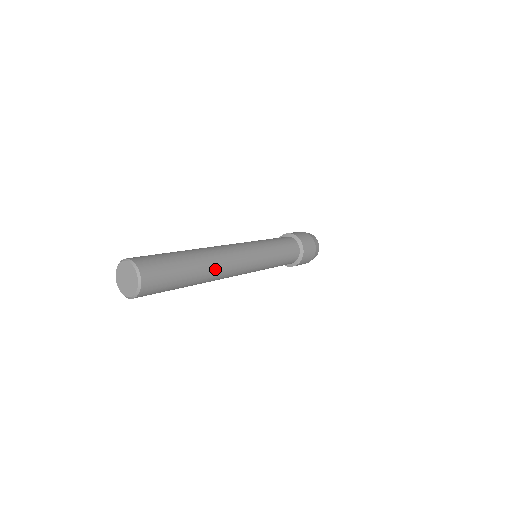
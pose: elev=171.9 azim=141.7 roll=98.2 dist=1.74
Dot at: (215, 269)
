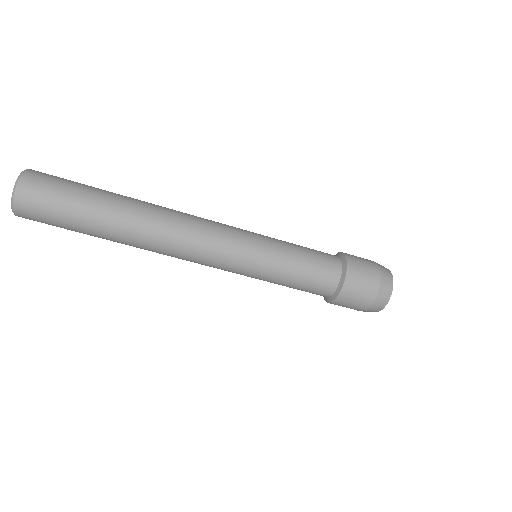
Dot at: (147, 226)
